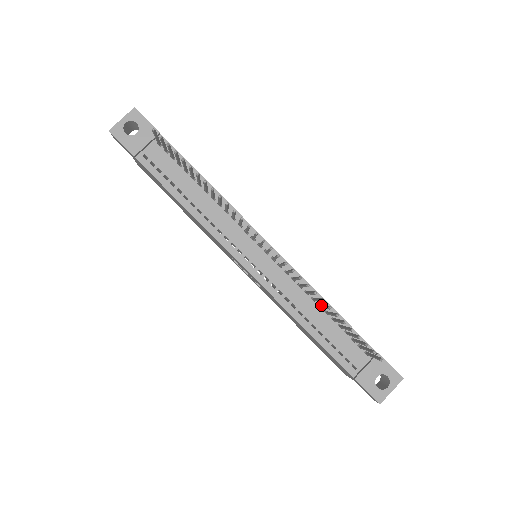
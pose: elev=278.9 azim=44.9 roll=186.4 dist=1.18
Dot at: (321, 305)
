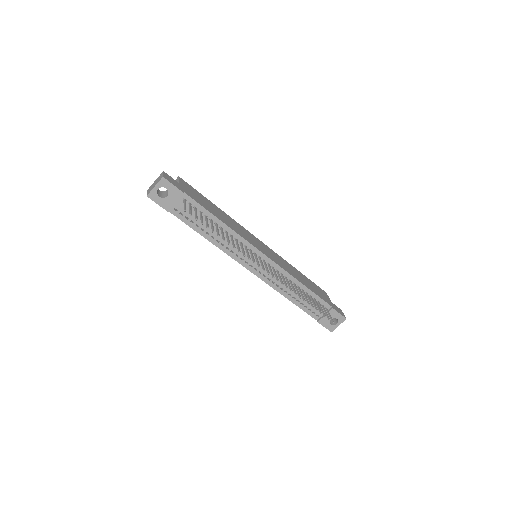
Dot at: (299, 289)
